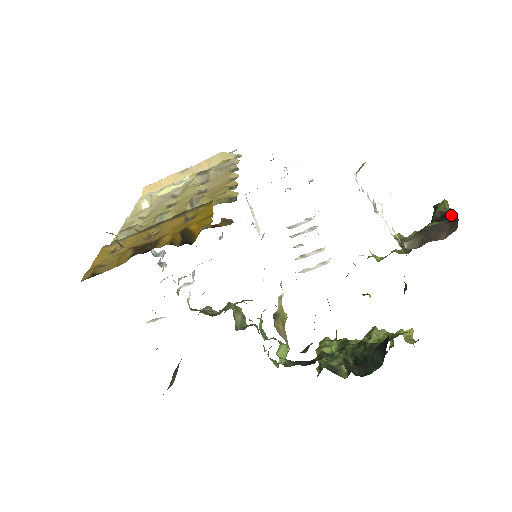
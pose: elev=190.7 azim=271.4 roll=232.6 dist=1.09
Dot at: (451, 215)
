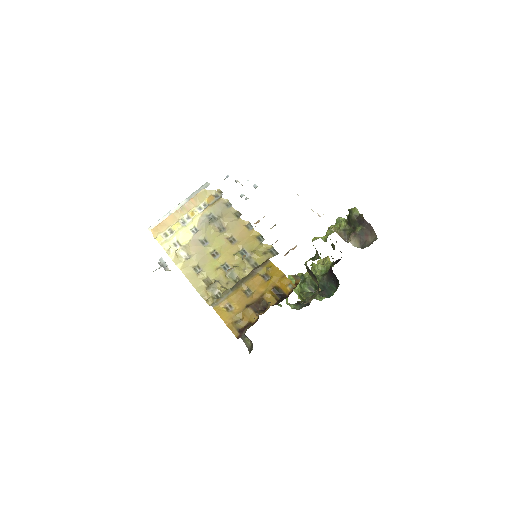
Dot at: (366, 223)
